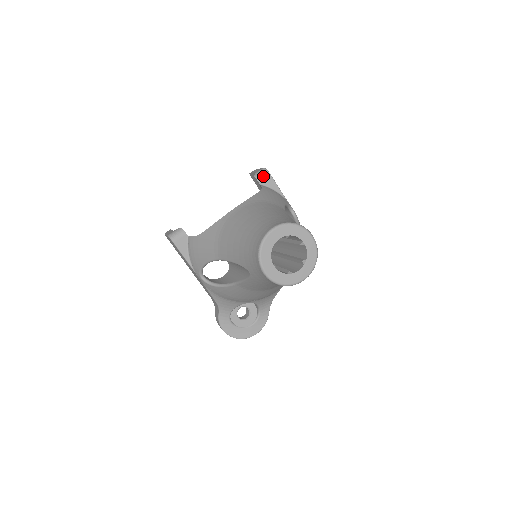
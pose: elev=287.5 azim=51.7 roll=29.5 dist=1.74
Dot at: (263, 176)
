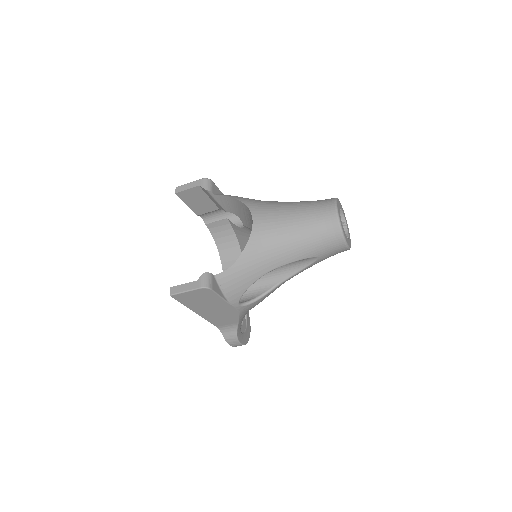
Dot at: (211, 186)
